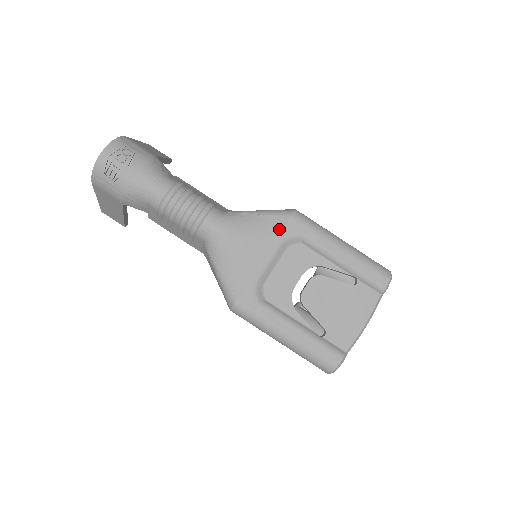
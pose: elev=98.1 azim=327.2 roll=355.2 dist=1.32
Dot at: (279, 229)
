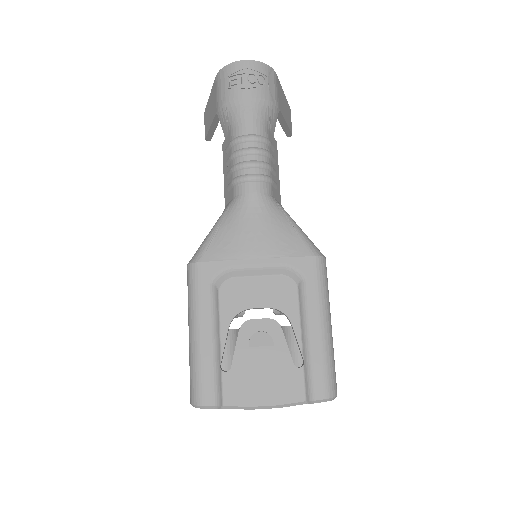
Dot at: (294, 254)
